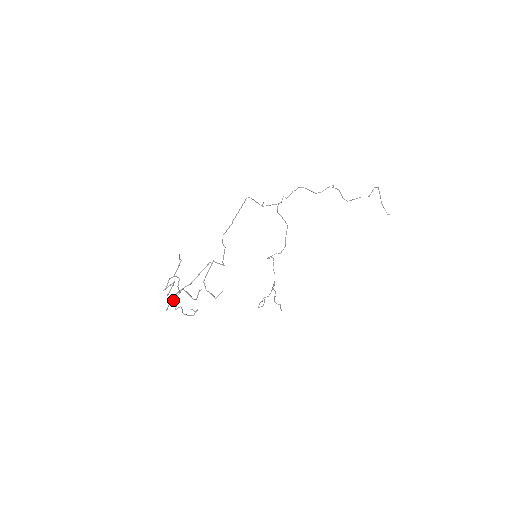
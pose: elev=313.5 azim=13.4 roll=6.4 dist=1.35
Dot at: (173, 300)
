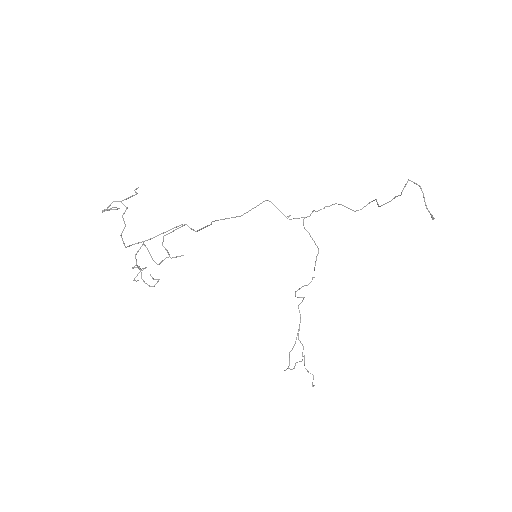
Dot at: (142, 268)
